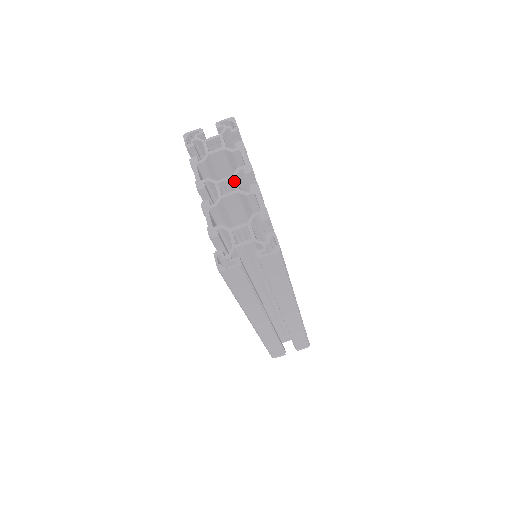
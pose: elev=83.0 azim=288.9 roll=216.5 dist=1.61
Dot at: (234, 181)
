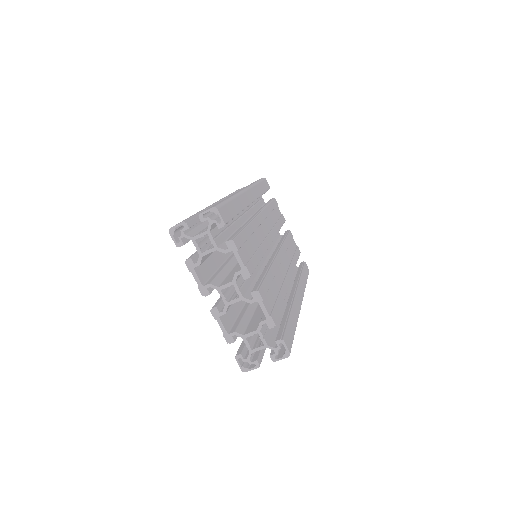
Dot at: (235, 288)
